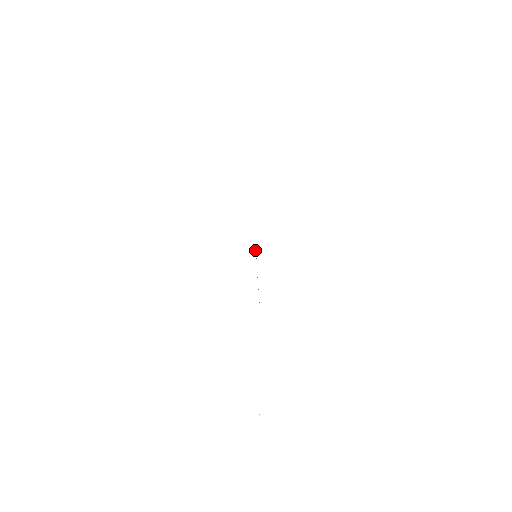
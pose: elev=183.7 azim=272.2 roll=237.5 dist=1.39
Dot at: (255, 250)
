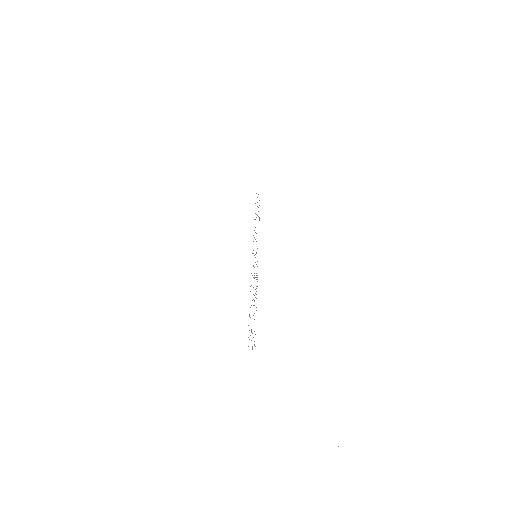
Dot at: occluded
